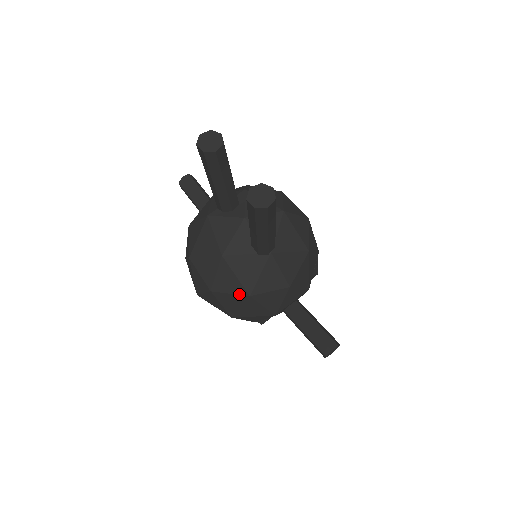
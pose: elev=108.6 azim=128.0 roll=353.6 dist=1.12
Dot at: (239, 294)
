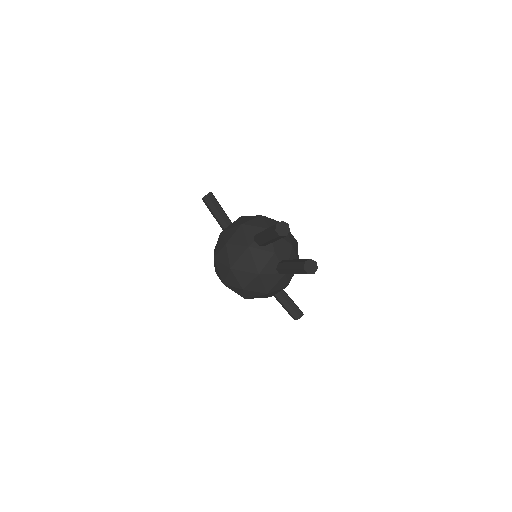
Dot at: (261, 292)
